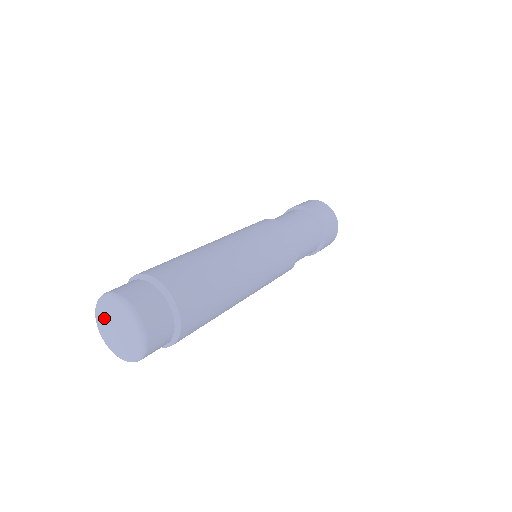
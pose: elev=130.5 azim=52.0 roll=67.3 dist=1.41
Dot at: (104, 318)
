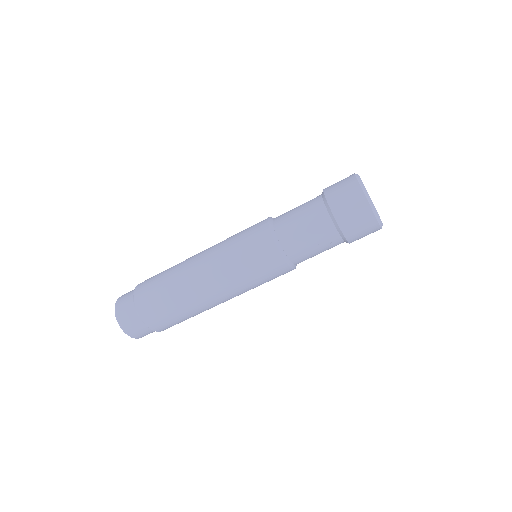
Dot at: occluded
